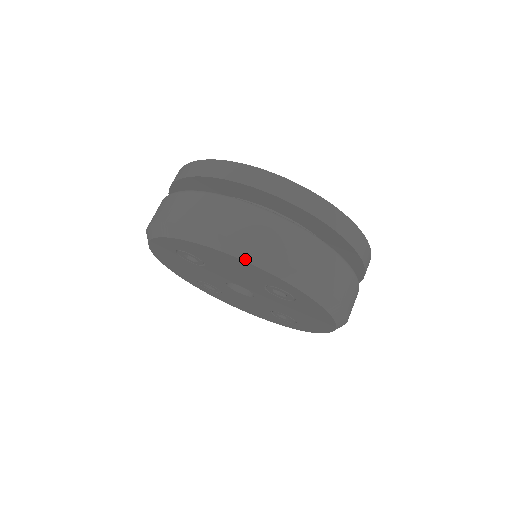
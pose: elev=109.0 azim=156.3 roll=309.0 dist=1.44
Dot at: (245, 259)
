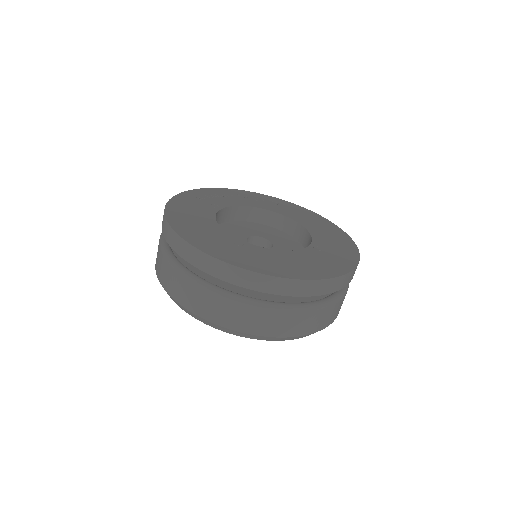
Dot at: occluded
